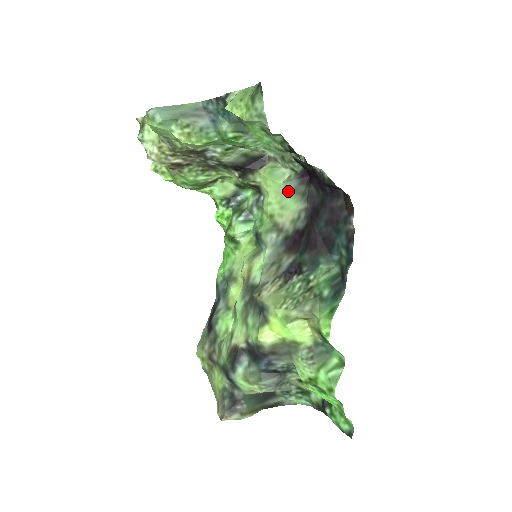
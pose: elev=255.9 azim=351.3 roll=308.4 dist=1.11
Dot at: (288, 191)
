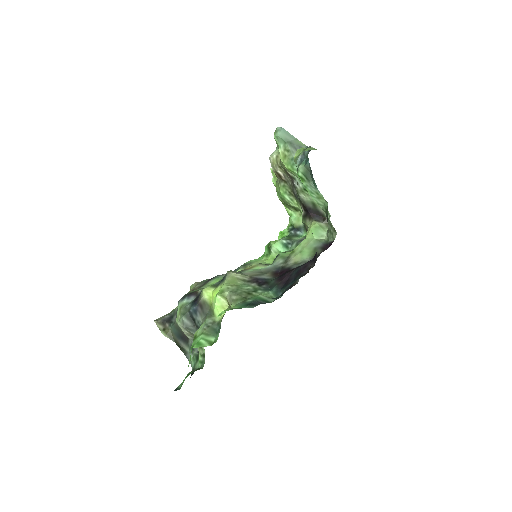
Dot at: (312, 246)
